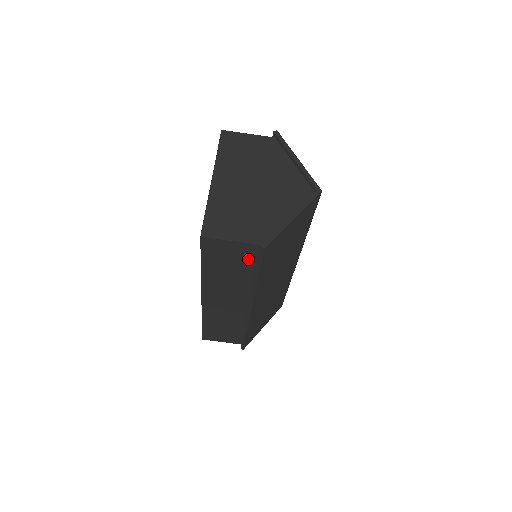
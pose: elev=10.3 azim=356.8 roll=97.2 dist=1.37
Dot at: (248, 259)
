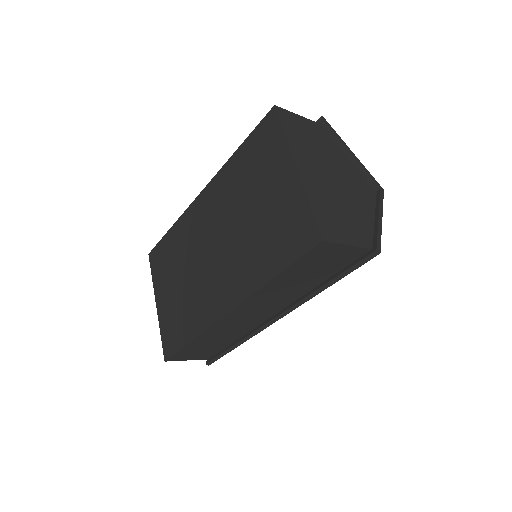
Dot at: (338, 264)
